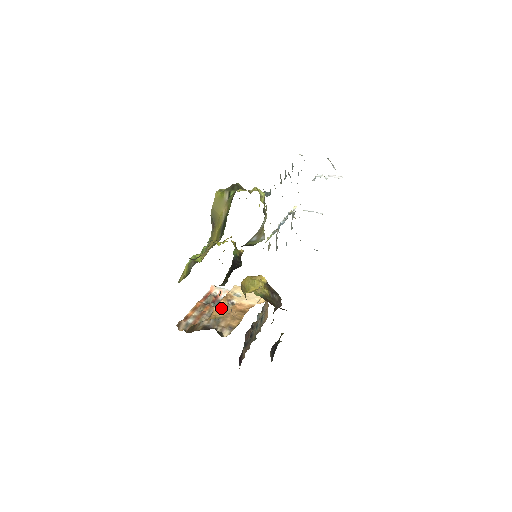
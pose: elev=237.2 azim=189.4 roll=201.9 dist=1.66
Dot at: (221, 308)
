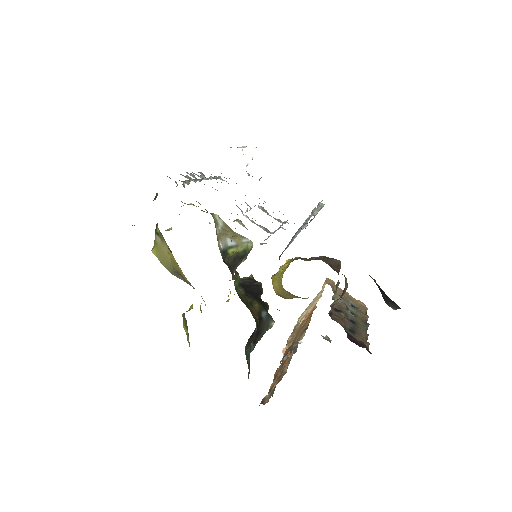
Dot at: (290, 339)
